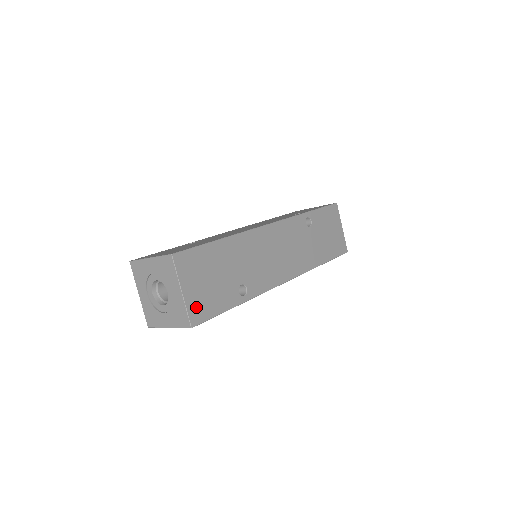
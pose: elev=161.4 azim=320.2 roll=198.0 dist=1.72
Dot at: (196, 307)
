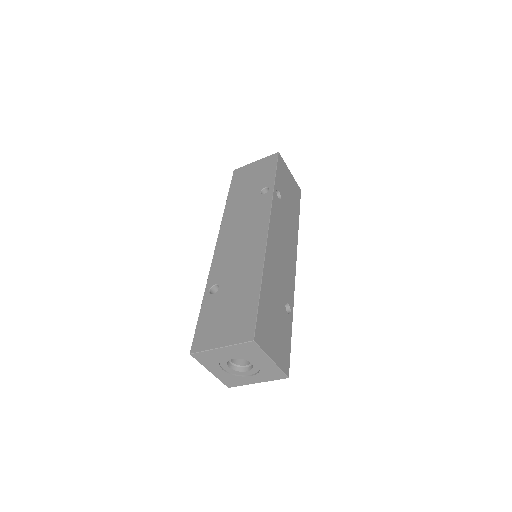
Dot at: (282, 359)
